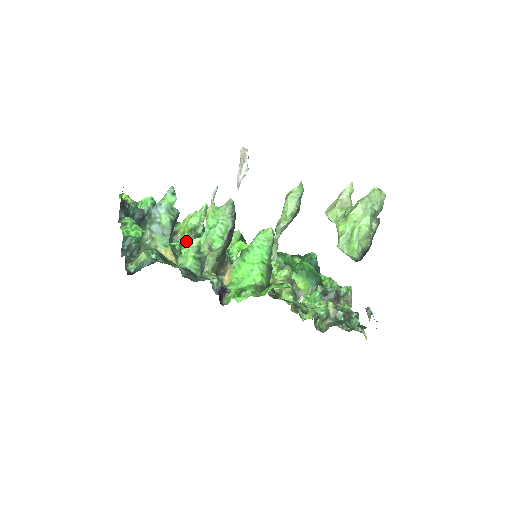
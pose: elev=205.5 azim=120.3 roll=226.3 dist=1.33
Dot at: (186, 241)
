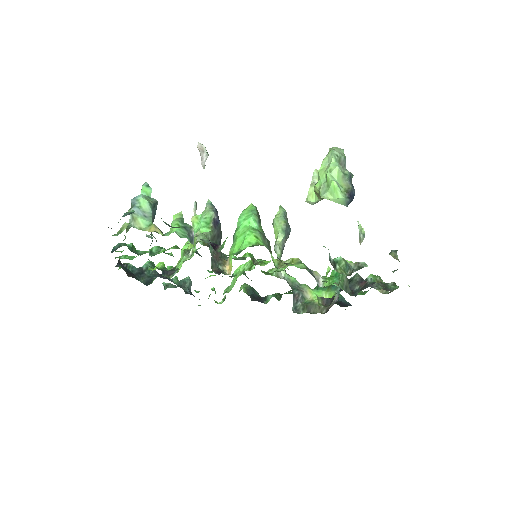
Dot at: occluded
